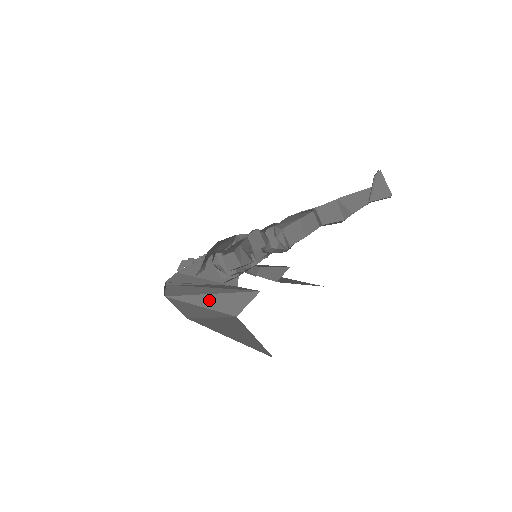
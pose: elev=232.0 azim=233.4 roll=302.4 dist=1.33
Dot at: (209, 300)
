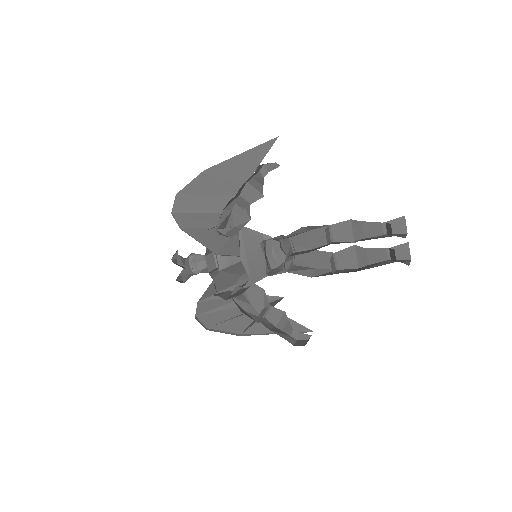
Dot at: occluded
